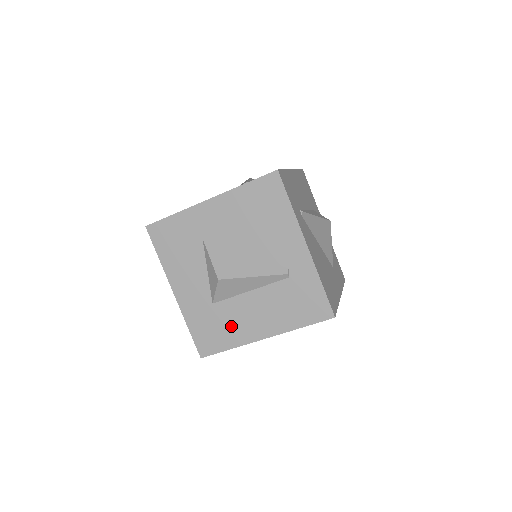
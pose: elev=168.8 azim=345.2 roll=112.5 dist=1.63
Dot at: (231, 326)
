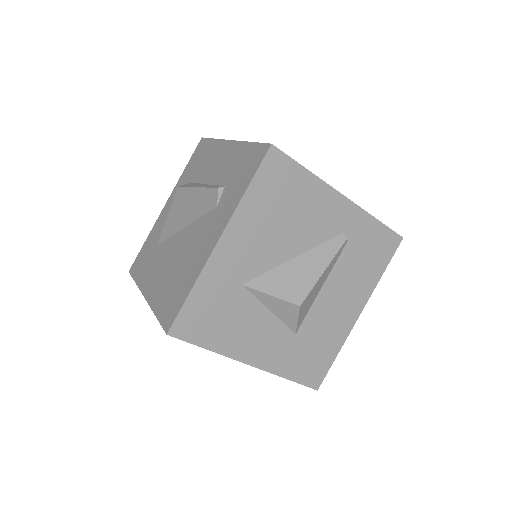
Dot at: (325, 335)
